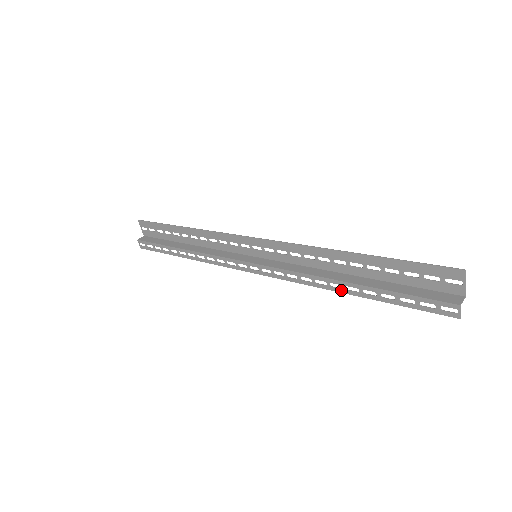
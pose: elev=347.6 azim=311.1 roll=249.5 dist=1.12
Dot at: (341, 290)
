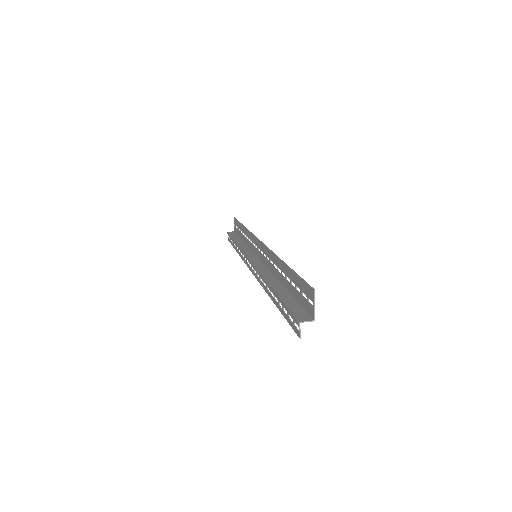
Dot at: (269, 294)
